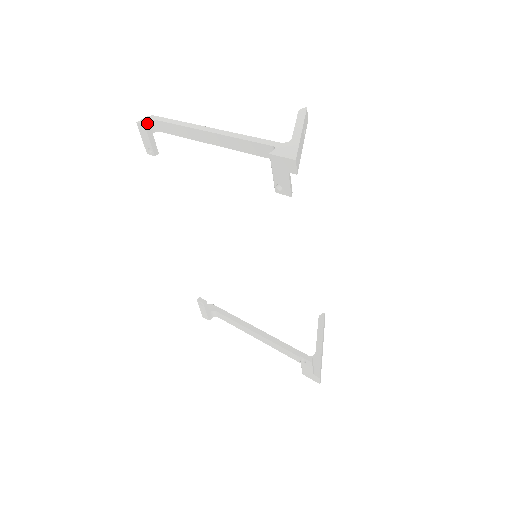
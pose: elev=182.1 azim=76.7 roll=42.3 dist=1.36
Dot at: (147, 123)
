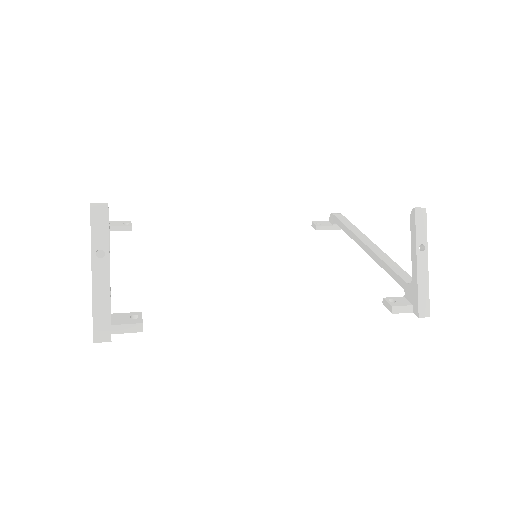
Dot at: occluded
